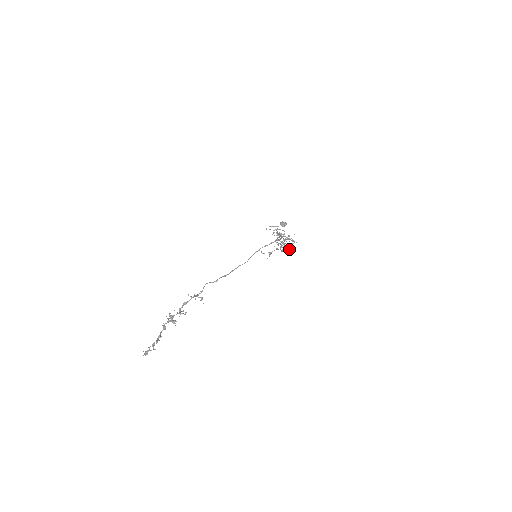
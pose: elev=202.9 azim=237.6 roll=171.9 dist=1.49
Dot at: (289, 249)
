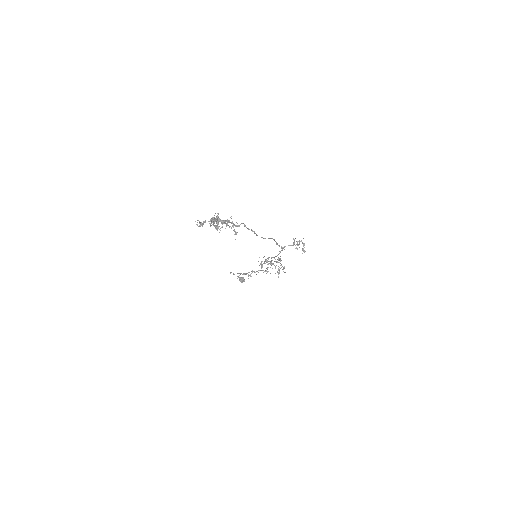
Dot at: (303, 249)
